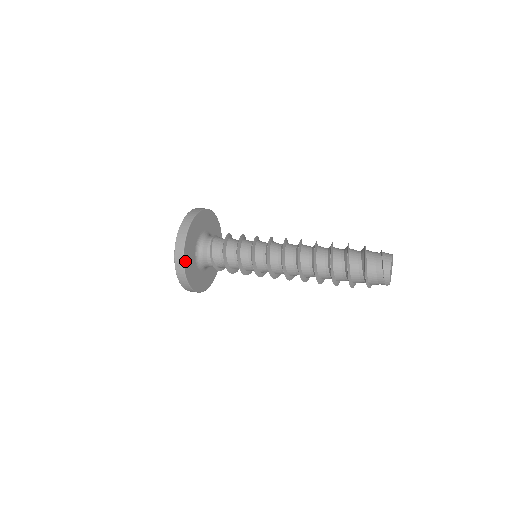
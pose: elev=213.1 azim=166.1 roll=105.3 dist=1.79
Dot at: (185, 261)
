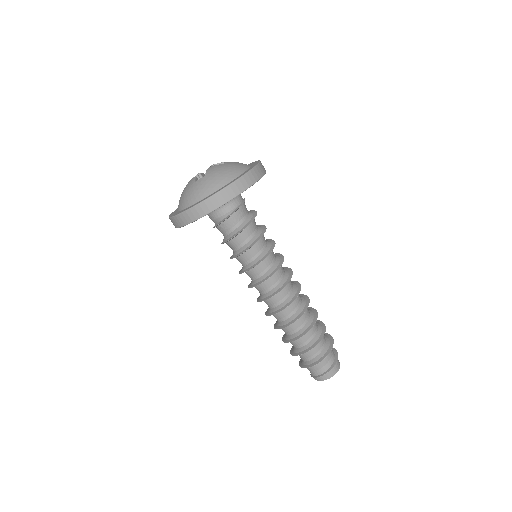
Dot at: occluded
